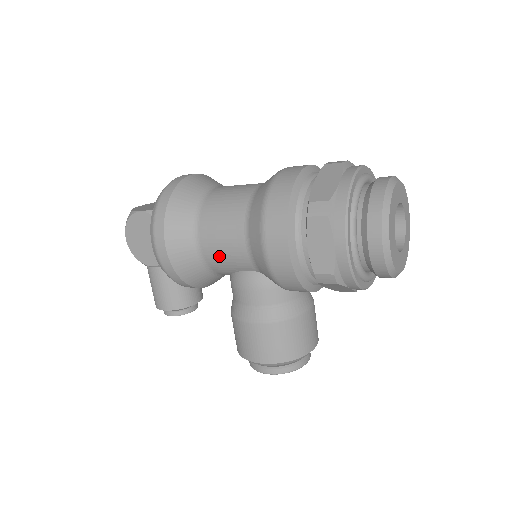
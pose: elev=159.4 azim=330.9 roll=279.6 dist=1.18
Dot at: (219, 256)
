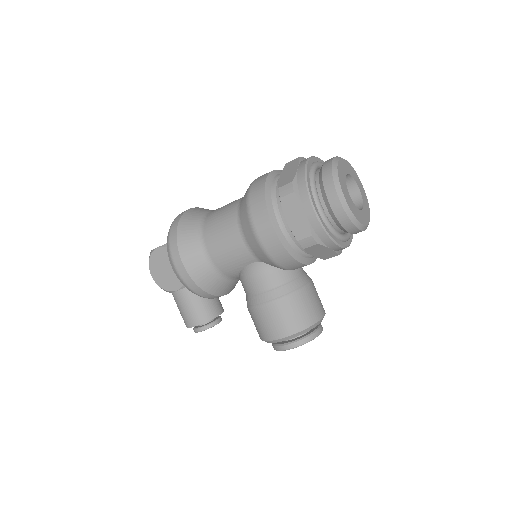
Dot at: (225, 258)
